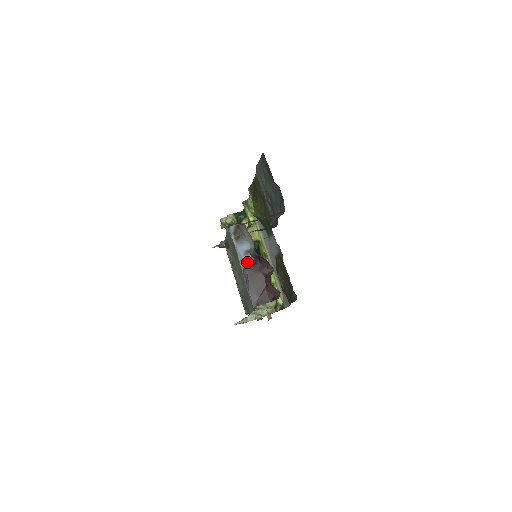
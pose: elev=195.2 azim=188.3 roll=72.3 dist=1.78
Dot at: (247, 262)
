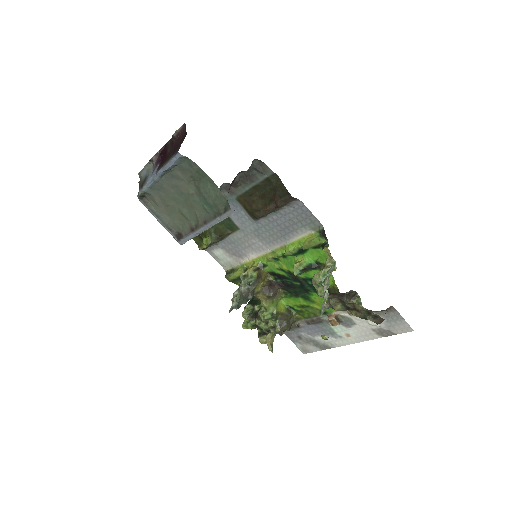
Dot at: (156, 170)
